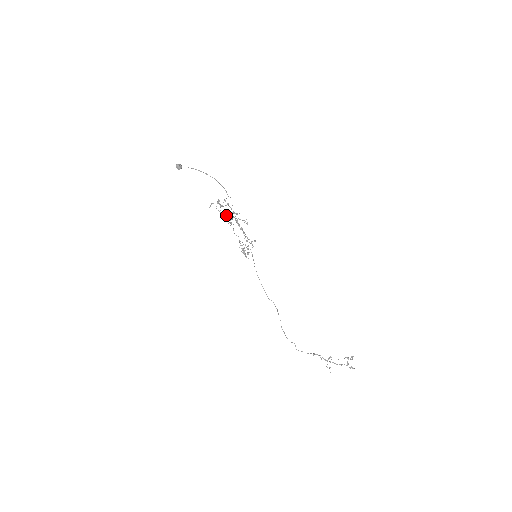
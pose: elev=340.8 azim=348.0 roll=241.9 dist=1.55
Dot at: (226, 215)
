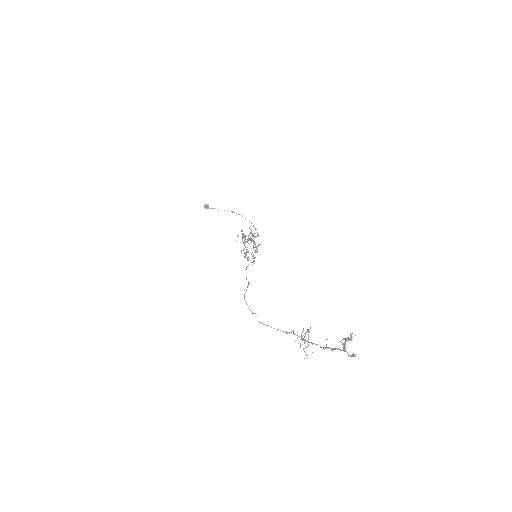
Dot at: (242, 236)
